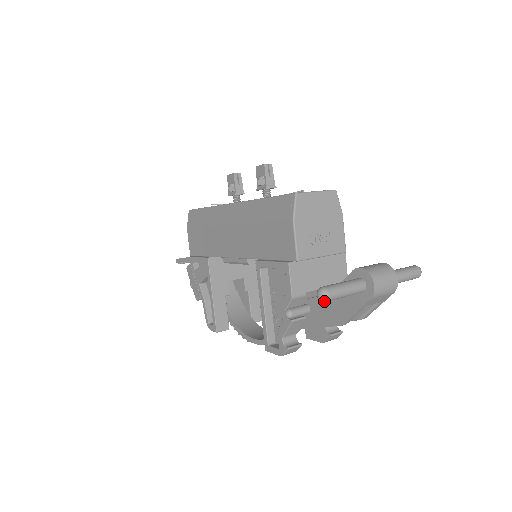
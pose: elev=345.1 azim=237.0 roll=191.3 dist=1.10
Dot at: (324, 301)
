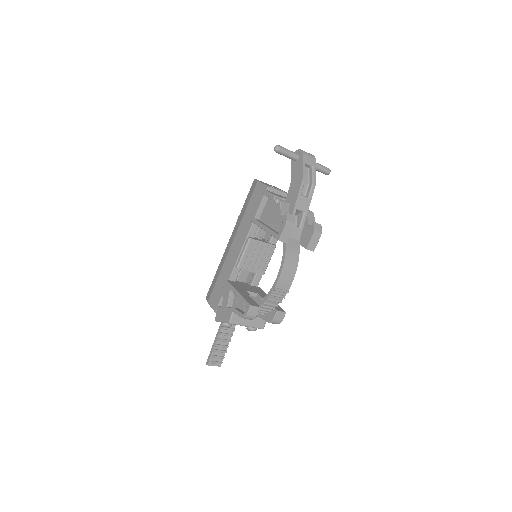
Dot at: (278, 148)
